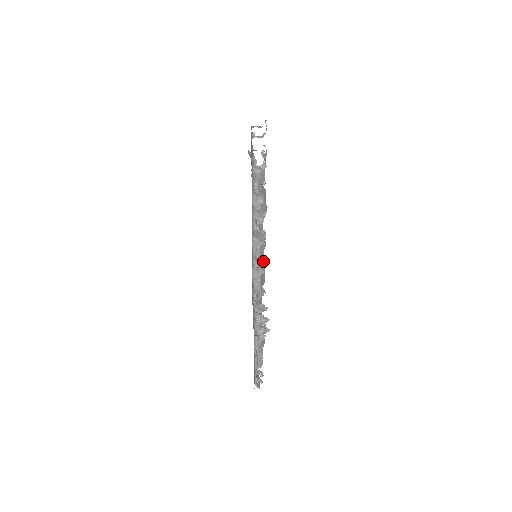
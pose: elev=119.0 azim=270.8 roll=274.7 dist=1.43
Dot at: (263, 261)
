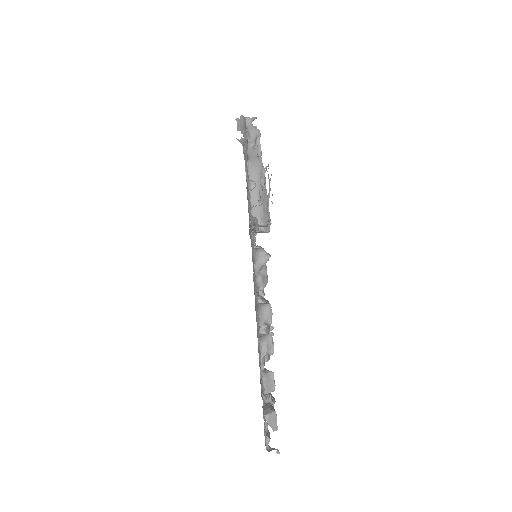
Dot at: (275, 414)
